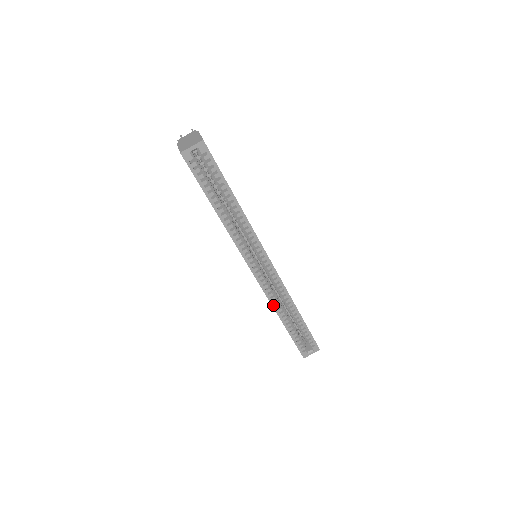
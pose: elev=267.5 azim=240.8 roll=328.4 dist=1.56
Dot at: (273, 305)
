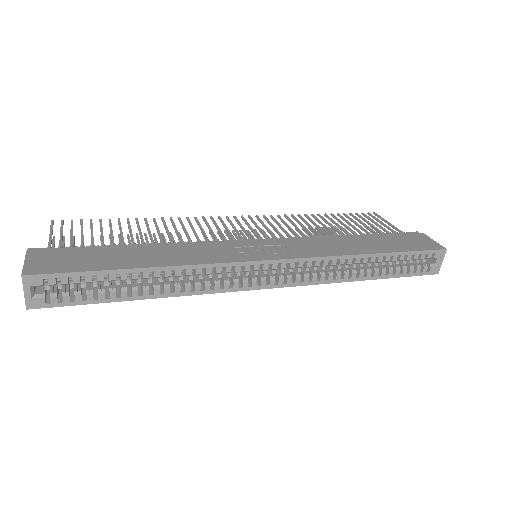
Dot at: (331, 282)
